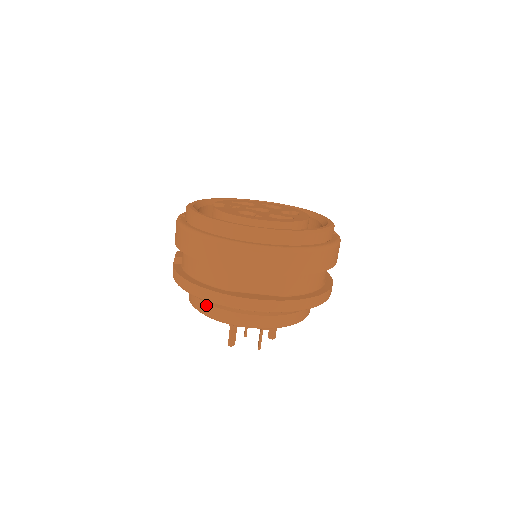
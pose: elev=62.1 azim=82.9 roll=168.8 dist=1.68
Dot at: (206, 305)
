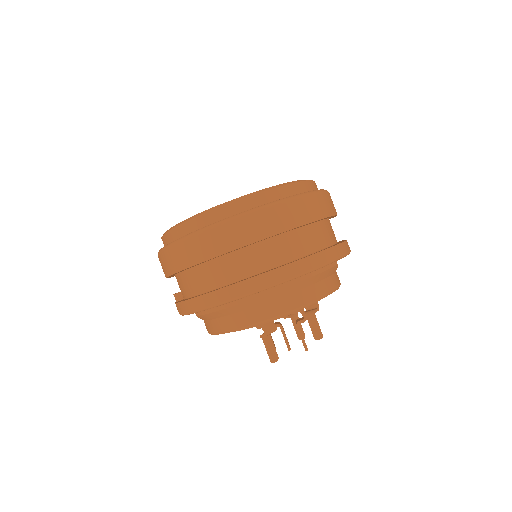
Dot at: (220, 320)
